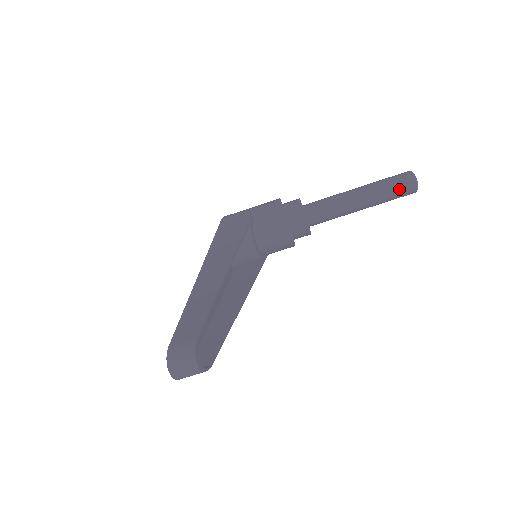
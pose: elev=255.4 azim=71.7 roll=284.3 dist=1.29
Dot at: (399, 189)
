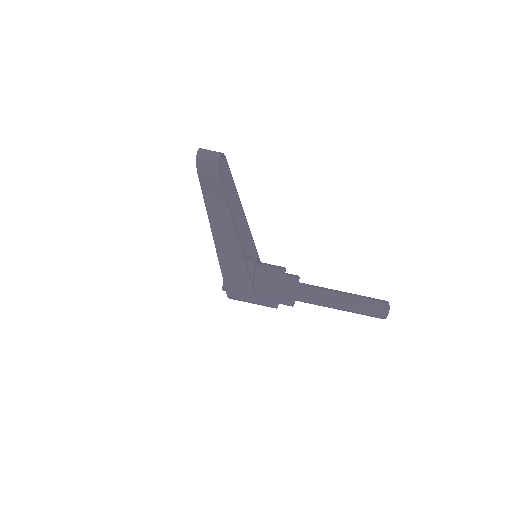
Dot at: (374, 301)
